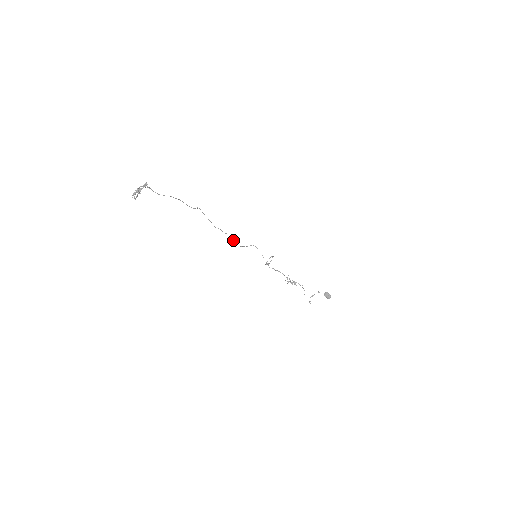
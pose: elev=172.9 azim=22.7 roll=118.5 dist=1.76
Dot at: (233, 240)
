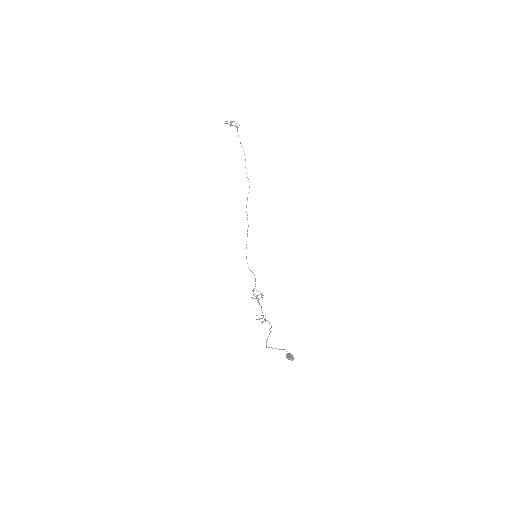
Dot at: occluded
